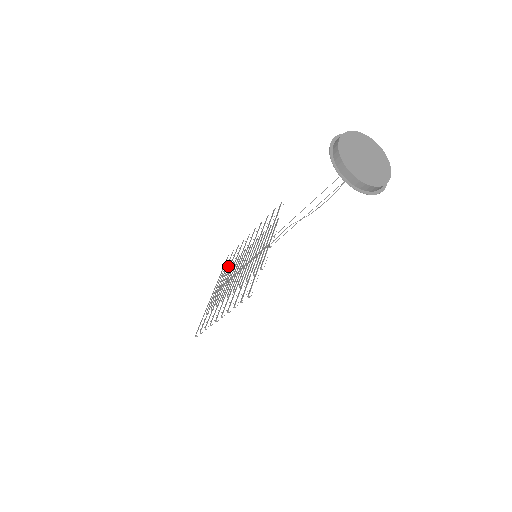
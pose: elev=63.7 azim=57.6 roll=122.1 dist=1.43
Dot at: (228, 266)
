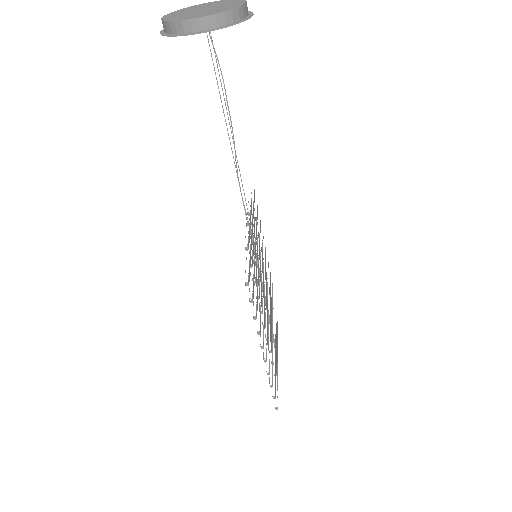
Dot at: occluded
